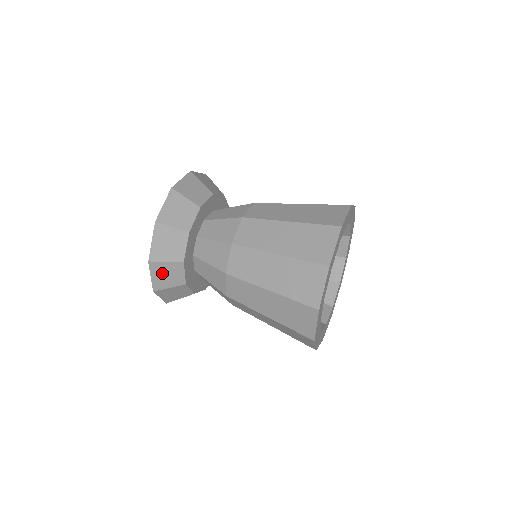
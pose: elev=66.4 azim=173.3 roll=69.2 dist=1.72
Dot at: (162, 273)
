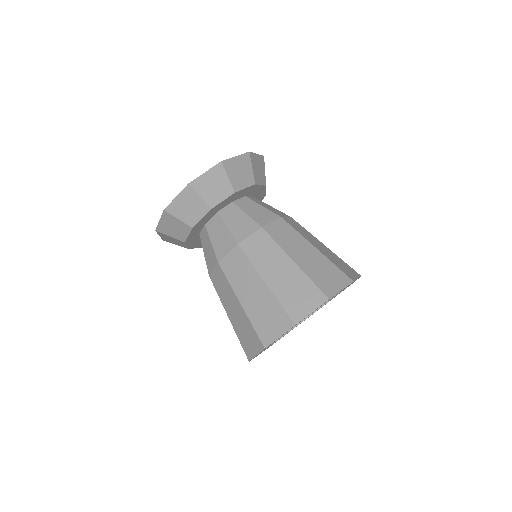
Dot at: (168, 238)
